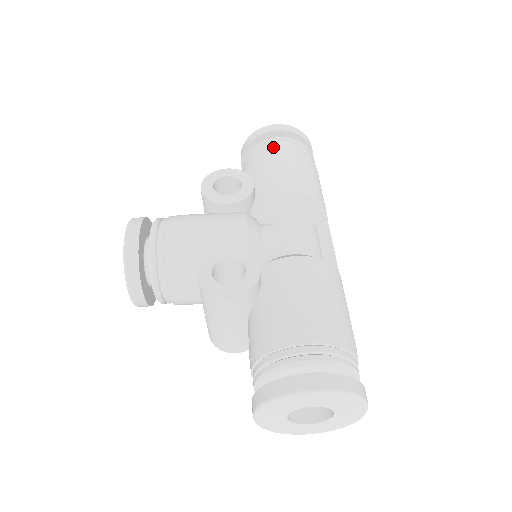
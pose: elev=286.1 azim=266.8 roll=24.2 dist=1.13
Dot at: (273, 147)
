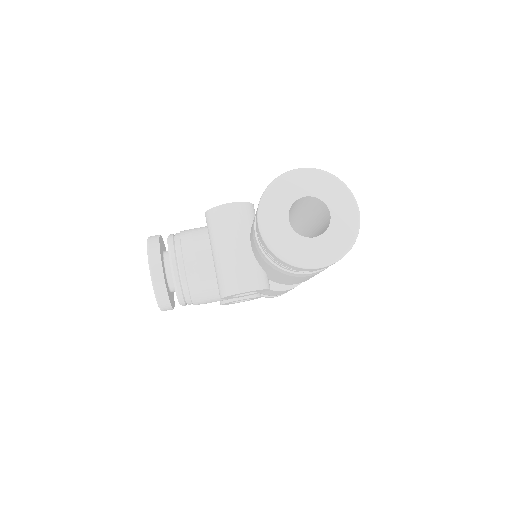
Dot at: occluded
